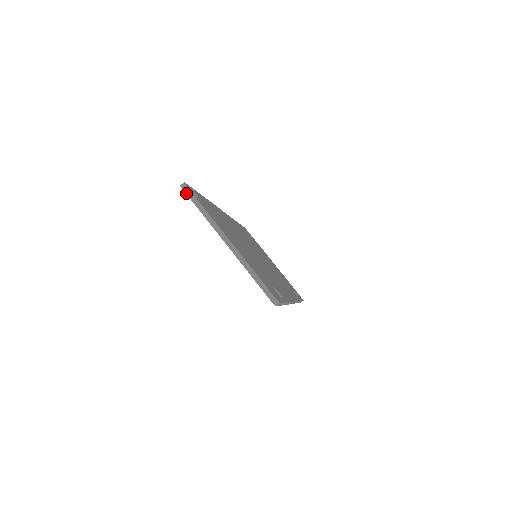
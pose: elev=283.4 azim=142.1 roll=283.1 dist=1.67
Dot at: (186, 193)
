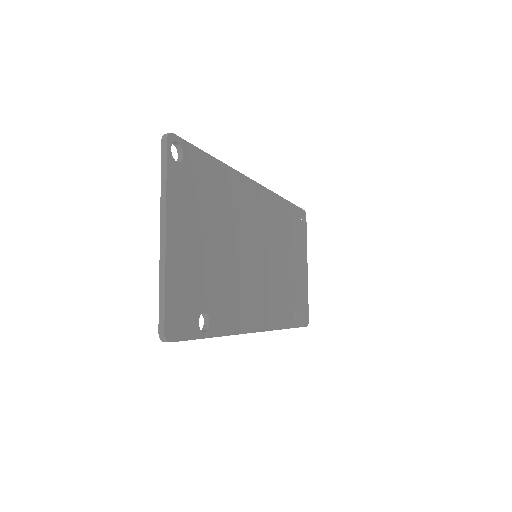
Dot at: (162, 147)
